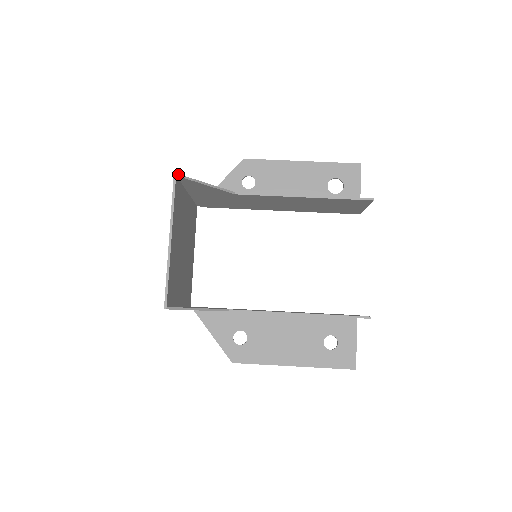
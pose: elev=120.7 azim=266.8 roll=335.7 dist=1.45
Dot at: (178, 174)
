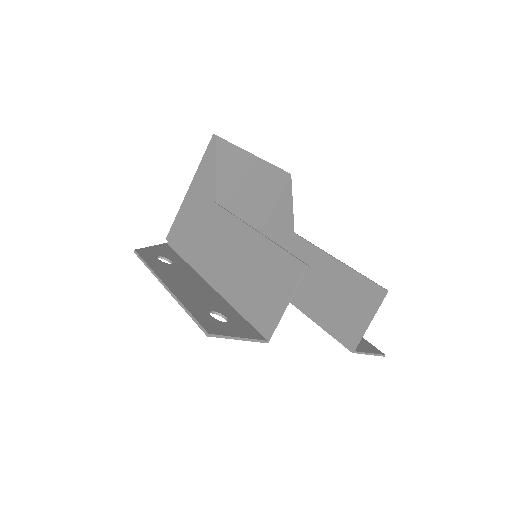
Dot at: occluded
